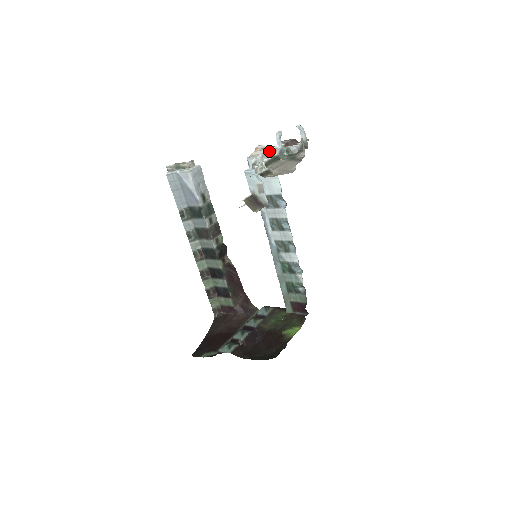
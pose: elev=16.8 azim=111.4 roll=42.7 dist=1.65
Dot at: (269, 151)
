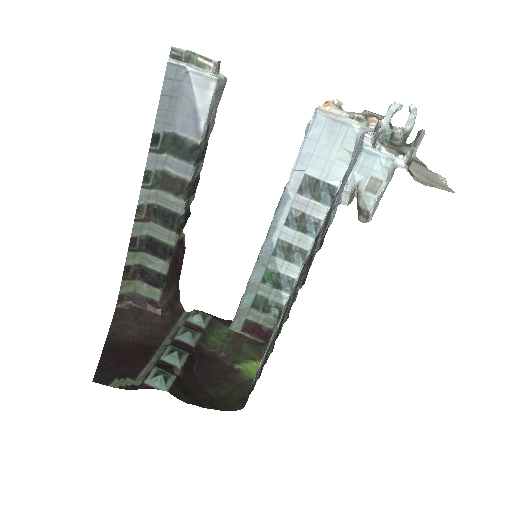
Dot at: (378, 125)
